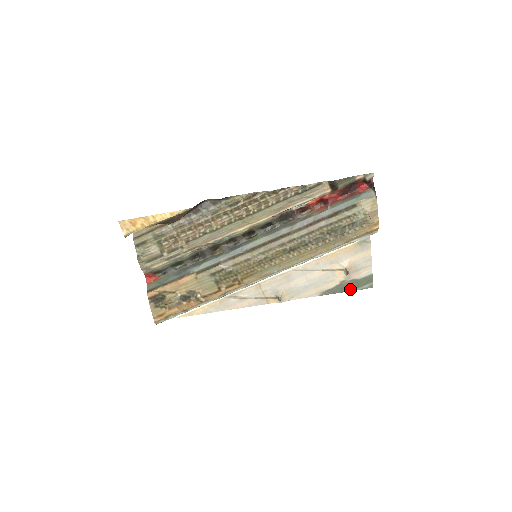
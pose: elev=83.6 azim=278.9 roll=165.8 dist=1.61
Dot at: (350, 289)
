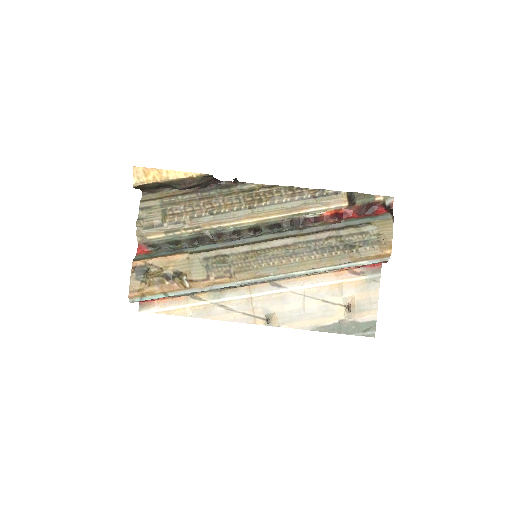
Dot at: (348, 332)
